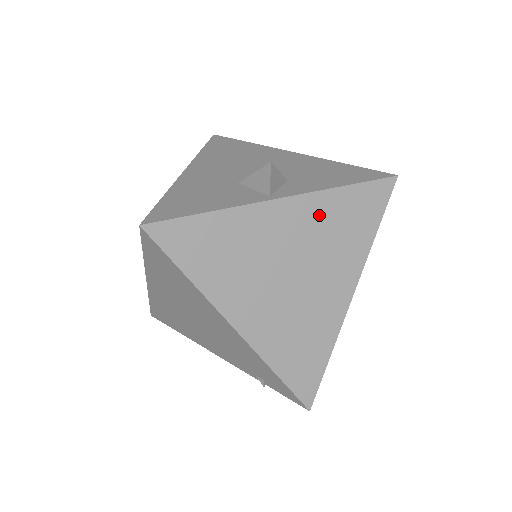
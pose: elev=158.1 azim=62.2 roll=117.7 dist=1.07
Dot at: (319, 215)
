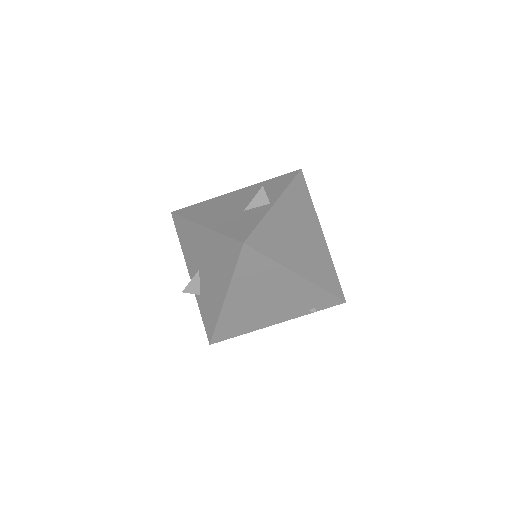
Dot at: (291, 202)
